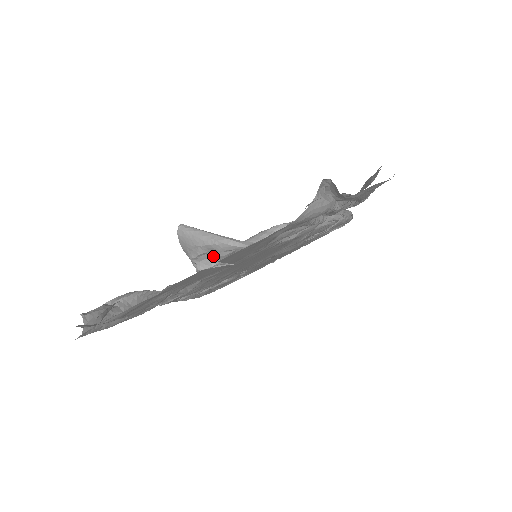
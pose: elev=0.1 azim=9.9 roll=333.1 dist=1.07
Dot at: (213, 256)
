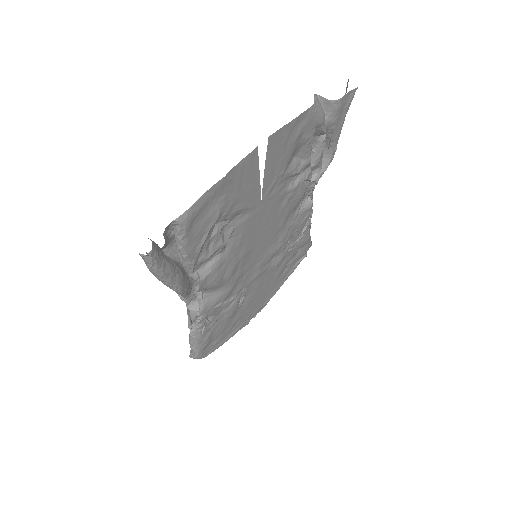
Dot at: occluded
